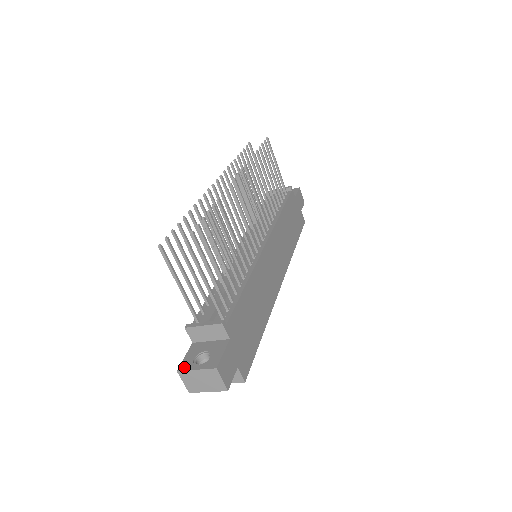
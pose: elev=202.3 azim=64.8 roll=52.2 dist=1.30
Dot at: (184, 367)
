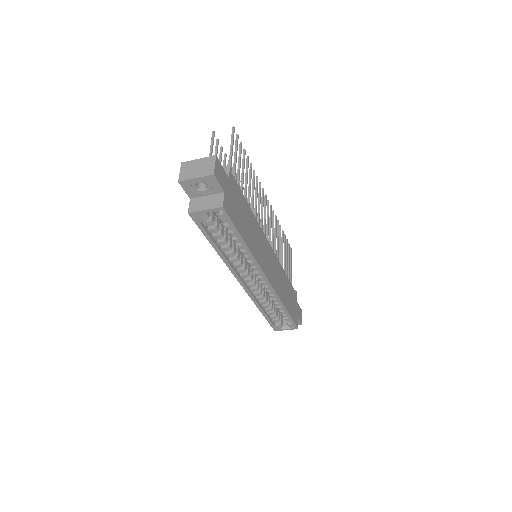
Dot at: (188, 164)
